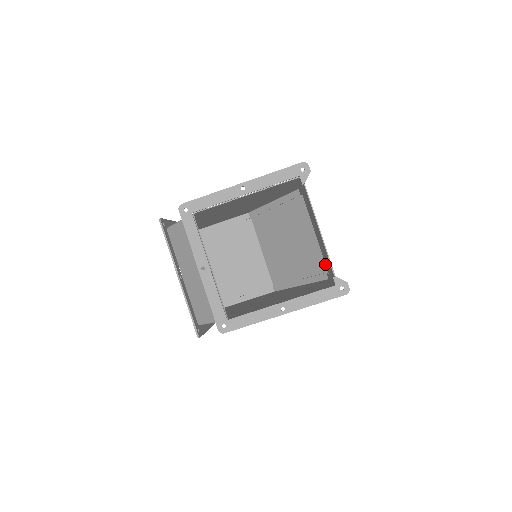
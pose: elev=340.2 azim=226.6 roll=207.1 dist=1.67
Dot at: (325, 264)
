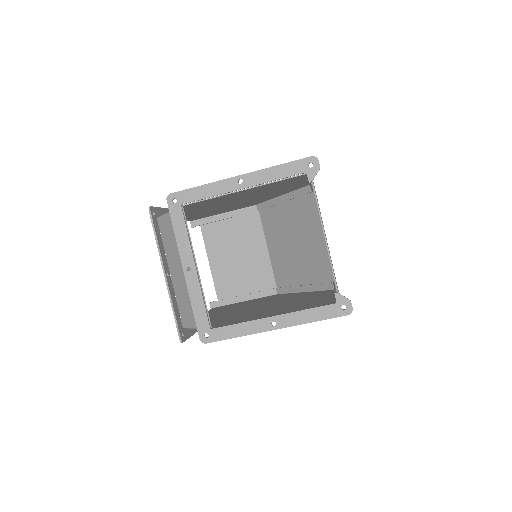
Dot at: occluded
